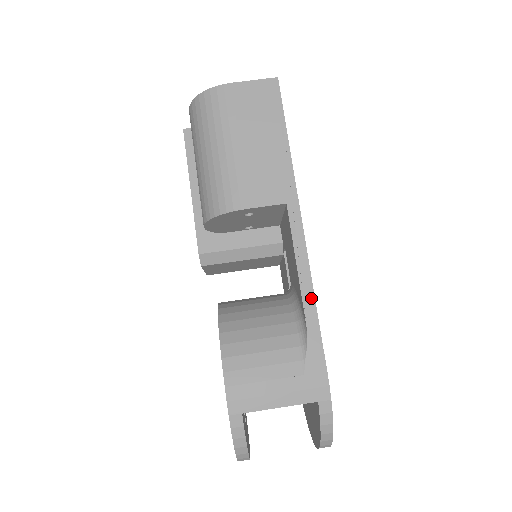
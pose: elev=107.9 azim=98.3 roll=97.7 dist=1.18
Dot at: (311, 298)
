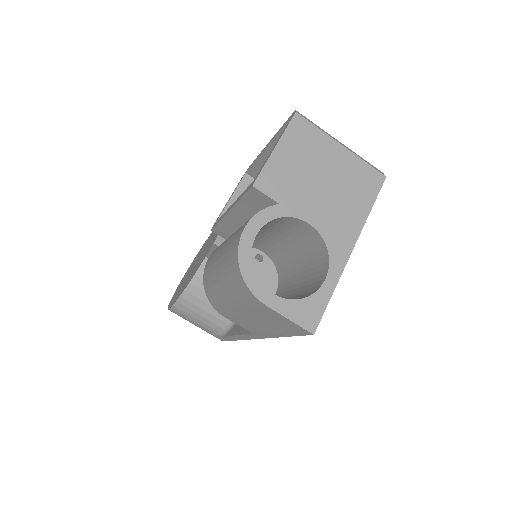
Dot at: (235, 339)
